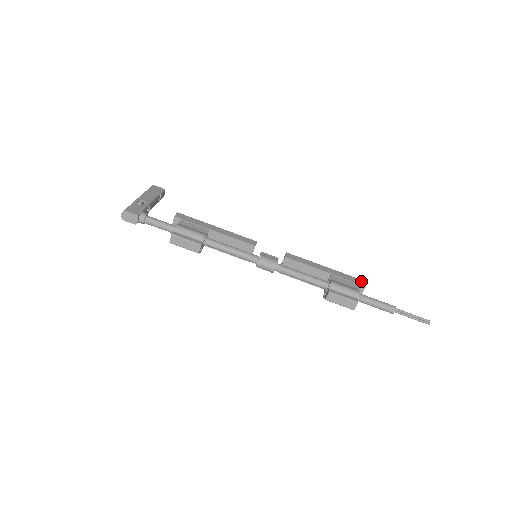
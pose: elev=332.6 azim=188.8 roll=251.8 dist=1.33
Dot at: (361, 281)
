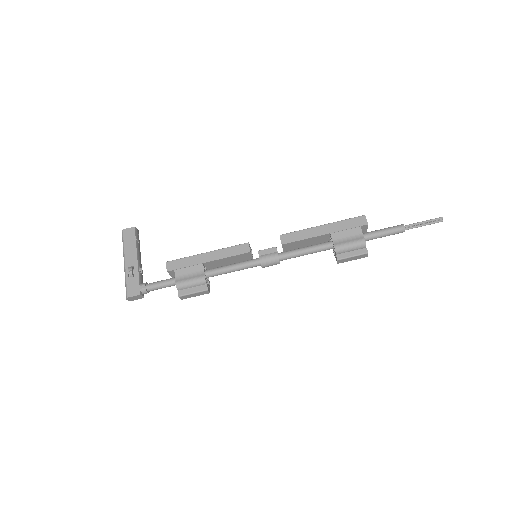
Dot at: (361, 219)
